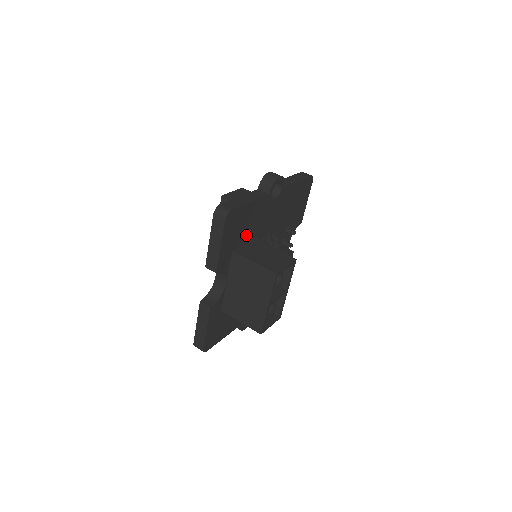
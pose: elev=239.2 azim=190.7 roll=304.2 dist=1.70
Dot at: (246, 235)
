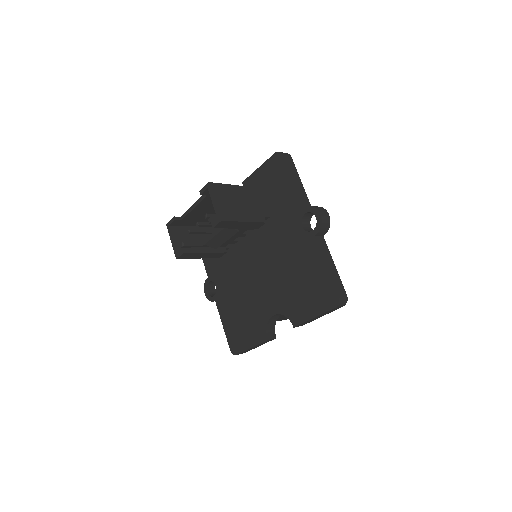
Dot at: occluded
